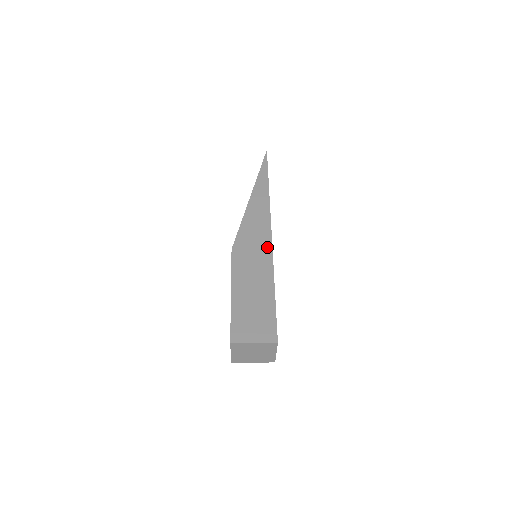
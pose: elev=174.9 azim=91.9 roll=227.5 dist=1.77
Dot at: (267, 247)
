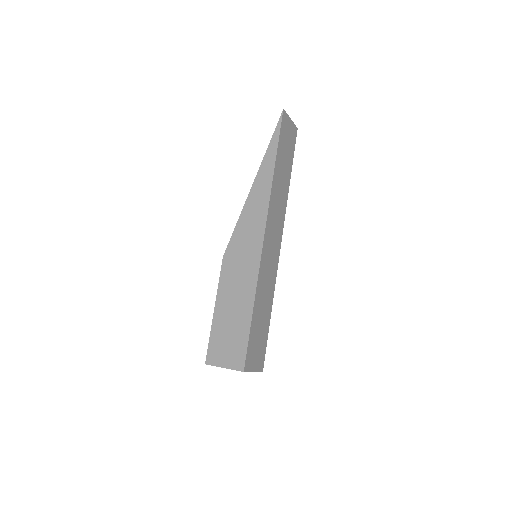
Dot at: (256, 256)
